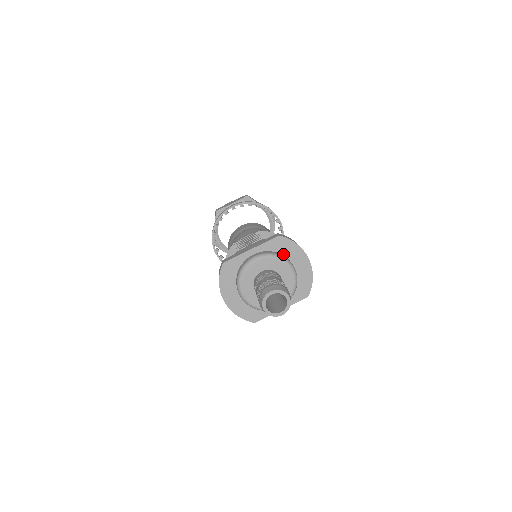
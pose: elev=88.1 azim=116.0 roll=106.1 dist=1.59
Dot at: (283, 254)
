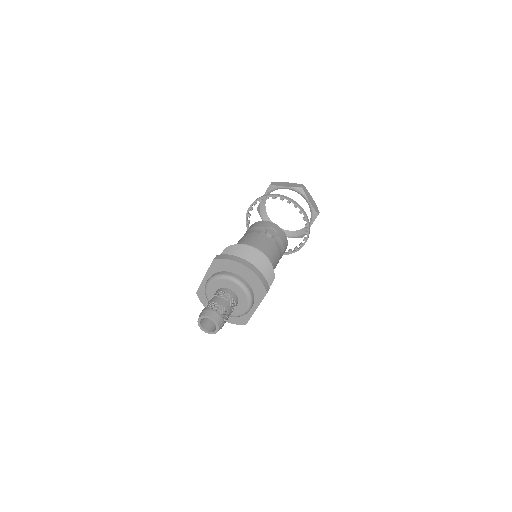
Dot at: (226, 271)
